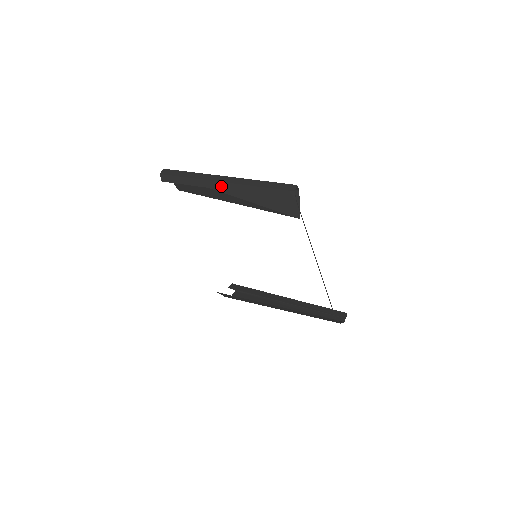
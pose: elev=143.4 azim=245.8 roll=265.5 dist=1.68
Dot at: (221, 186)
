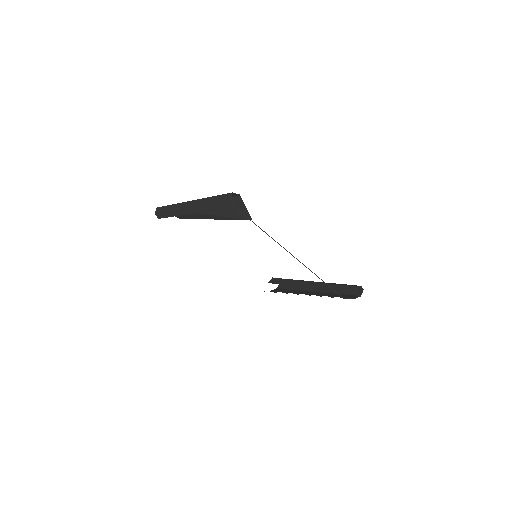
Dot at: (188, 211)
